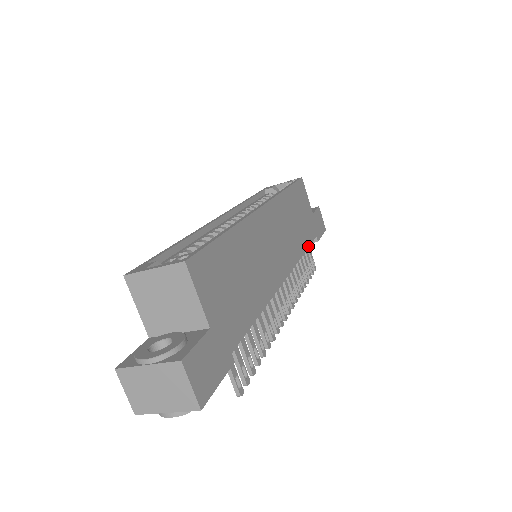
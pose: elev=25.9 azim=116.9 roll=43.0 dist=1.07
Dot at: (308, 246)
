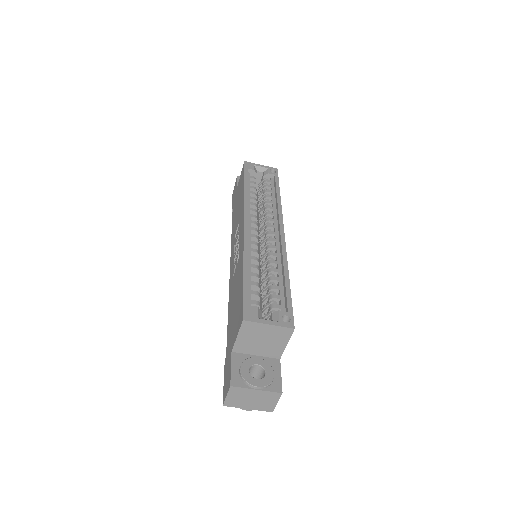
Dot at: occluded
